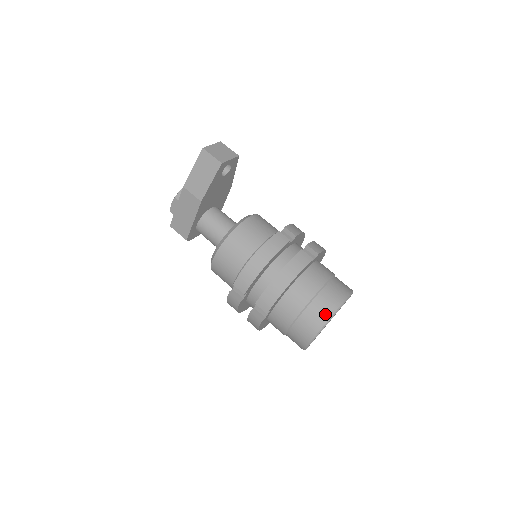
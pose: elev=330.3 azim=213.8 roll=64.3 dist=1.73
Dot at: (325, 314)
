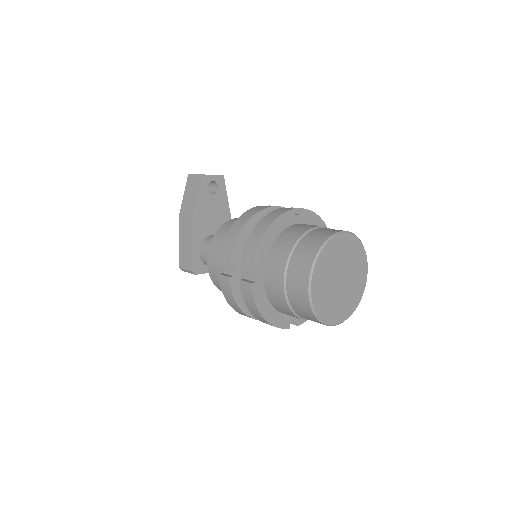
Dot at: (315, 246)
